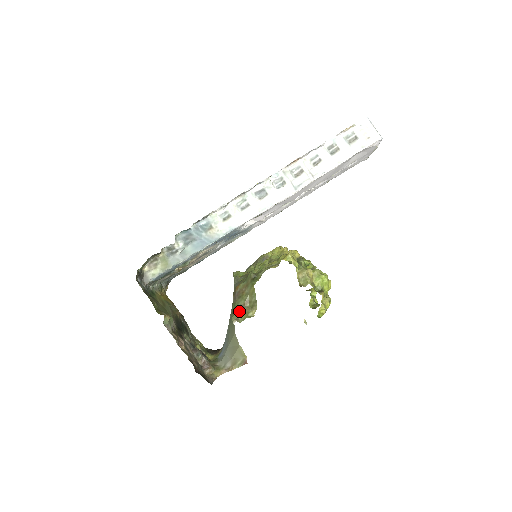
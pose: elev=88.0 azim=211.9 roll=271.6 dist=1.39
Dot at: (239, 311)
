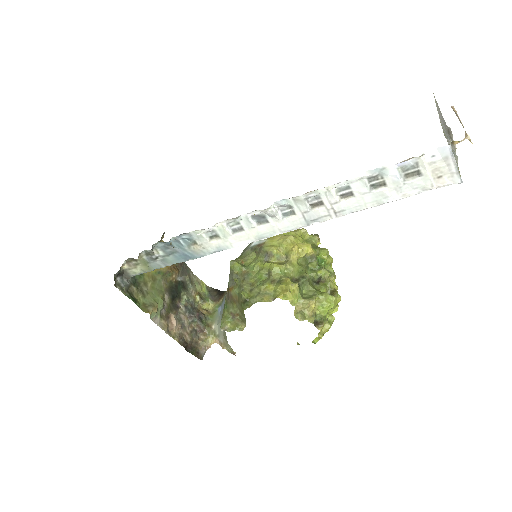
Dot at: (229, 319)
